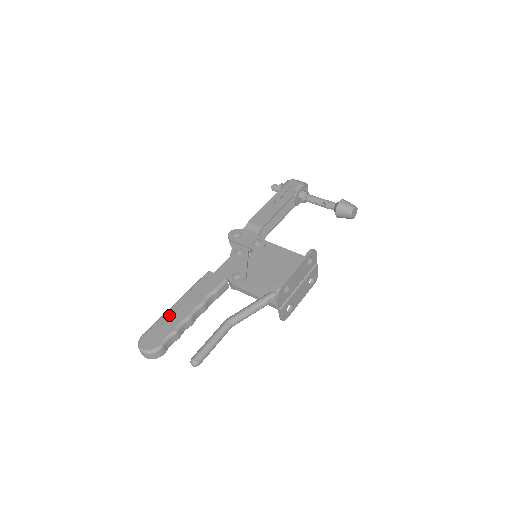
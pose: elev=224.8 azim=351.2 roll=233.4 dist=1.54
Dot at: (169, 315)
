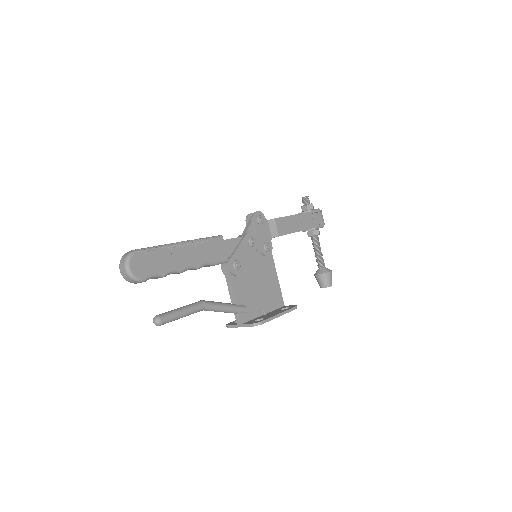
Dot at: (170, 252)
